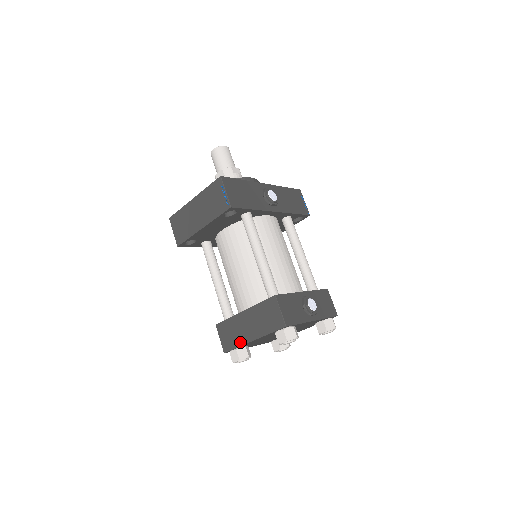
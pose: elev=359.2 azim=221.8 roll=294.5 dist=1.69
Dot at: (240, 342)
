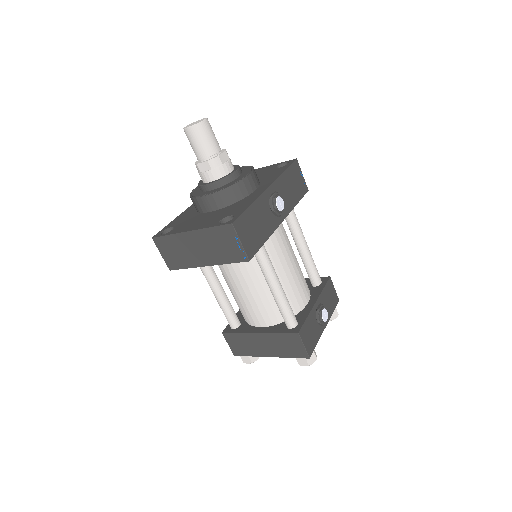
Dot at: (254, 354)
